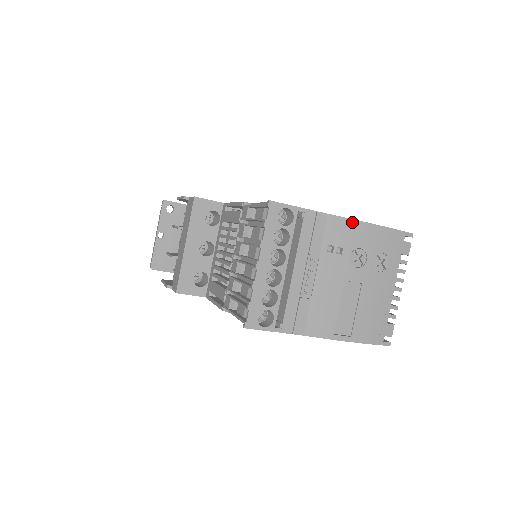
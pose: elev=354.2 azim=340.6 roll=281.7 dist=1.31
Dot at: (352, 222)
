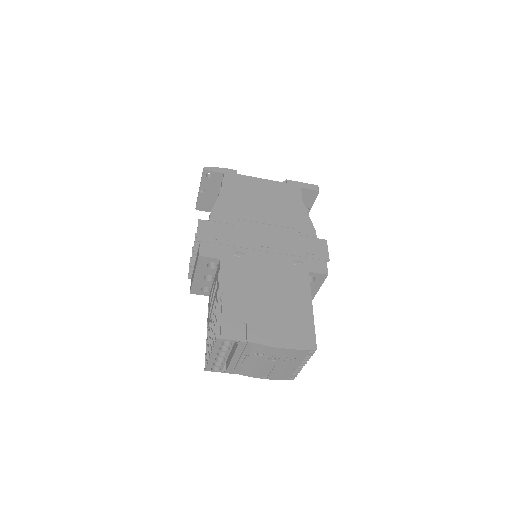
Dot at: (271, 347)
